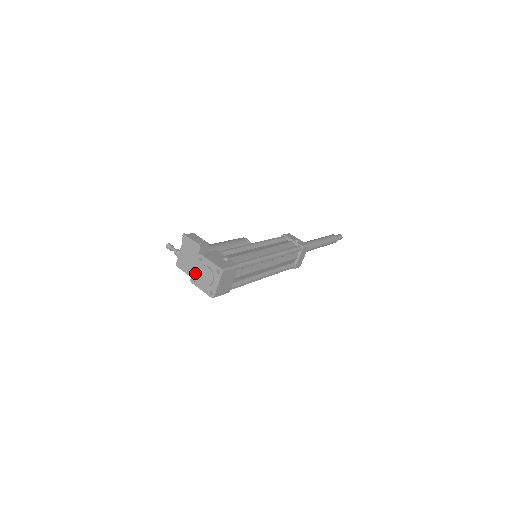
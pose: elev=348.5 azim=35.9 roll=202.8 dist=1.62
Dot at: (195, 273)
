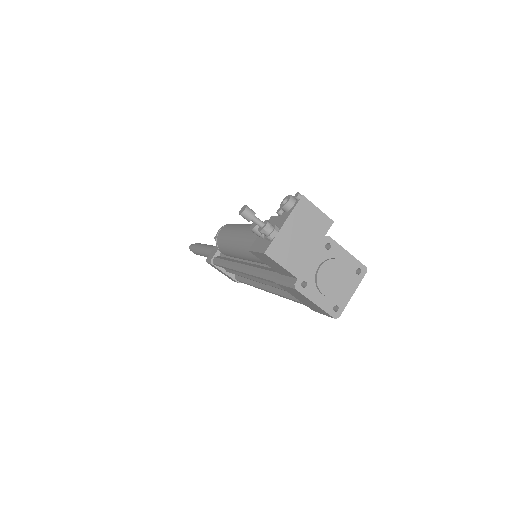
Dot at: (310, 271)
